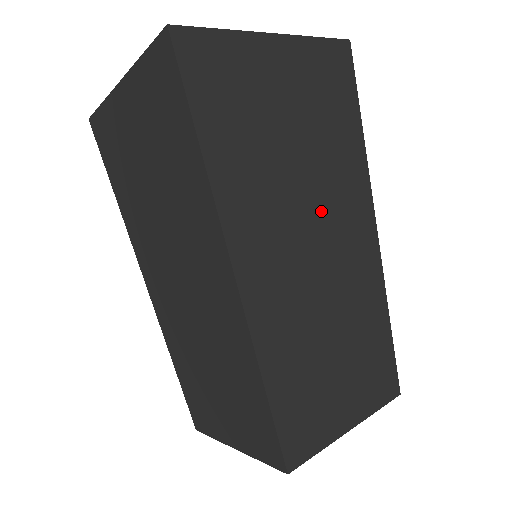
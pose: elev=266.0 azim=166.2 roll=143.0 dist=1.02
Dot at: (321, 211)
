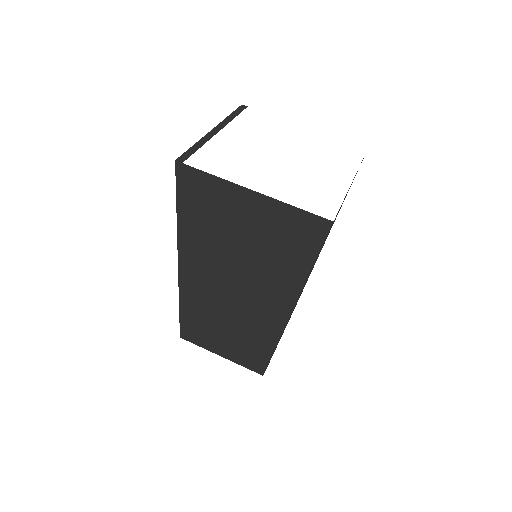
Dot at: (246, 283)
